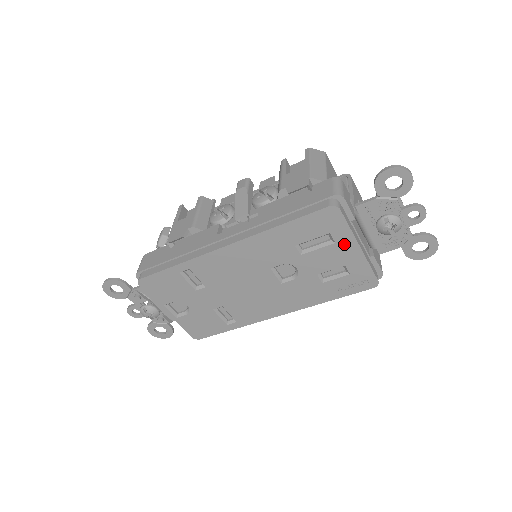
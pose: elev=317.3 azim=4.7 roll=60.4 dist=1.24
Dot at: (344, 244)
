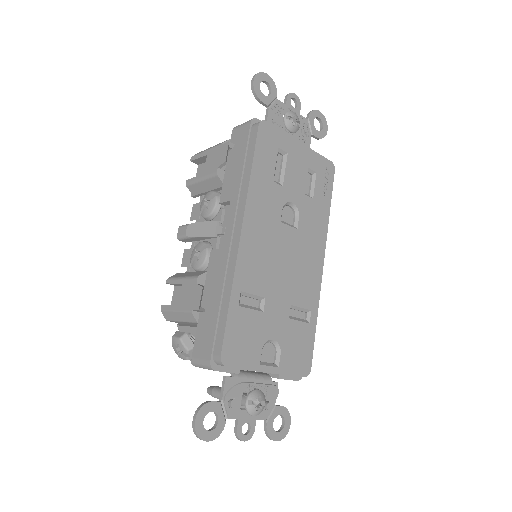
Dot at: (292, 149)
